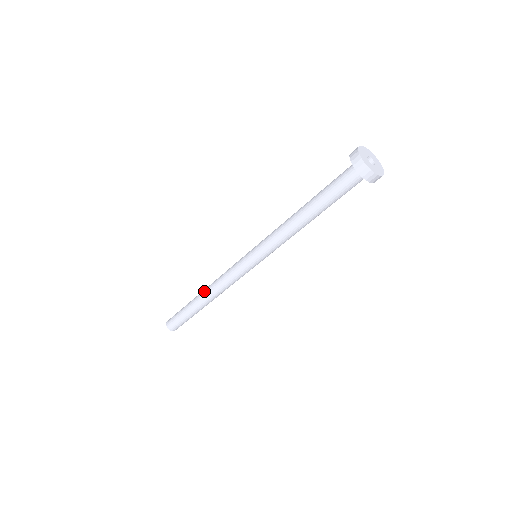
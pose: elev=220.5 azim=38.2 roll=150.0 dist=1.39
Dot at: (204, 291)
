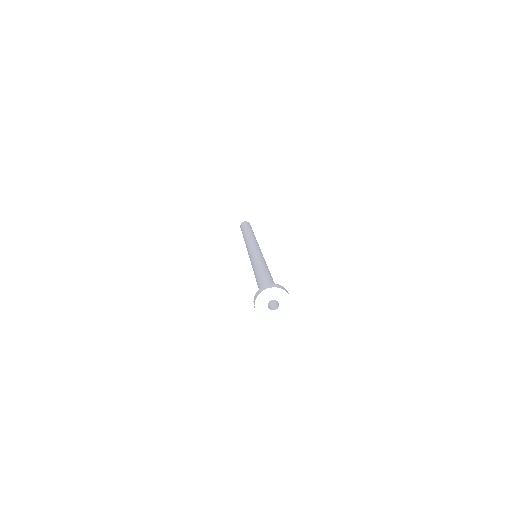
Dot at: occluded
